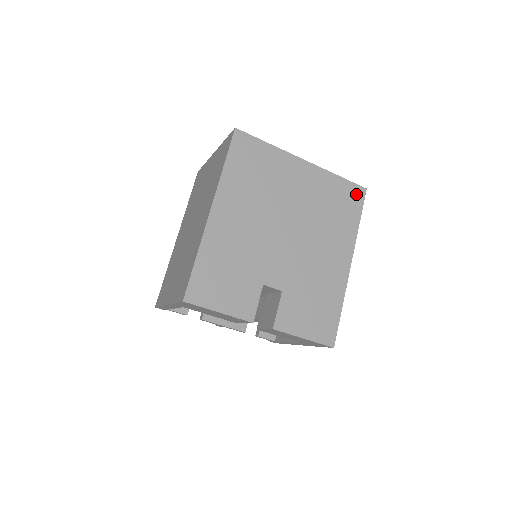
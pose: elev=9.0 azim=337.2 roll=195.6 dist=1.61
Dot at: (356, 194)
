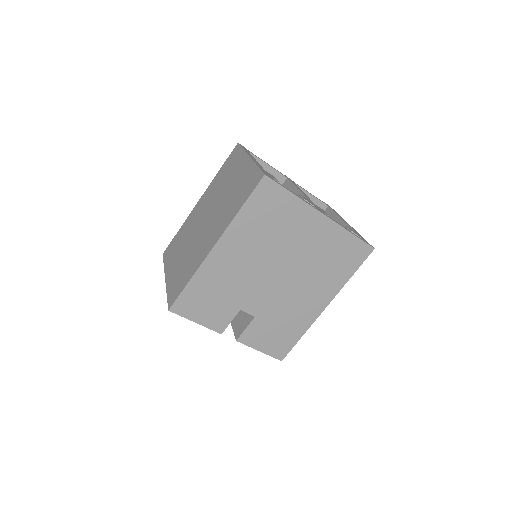
Dot at: (361, 252)
